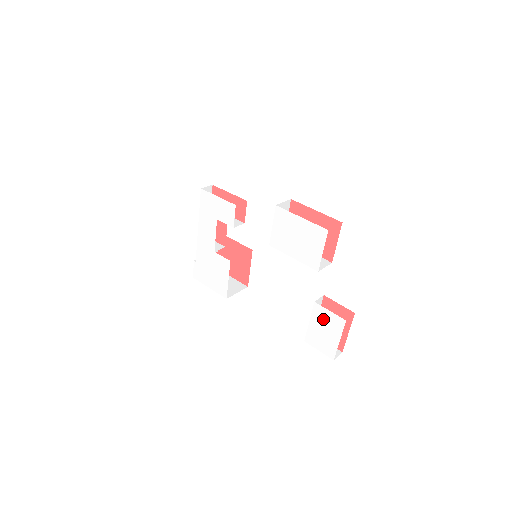
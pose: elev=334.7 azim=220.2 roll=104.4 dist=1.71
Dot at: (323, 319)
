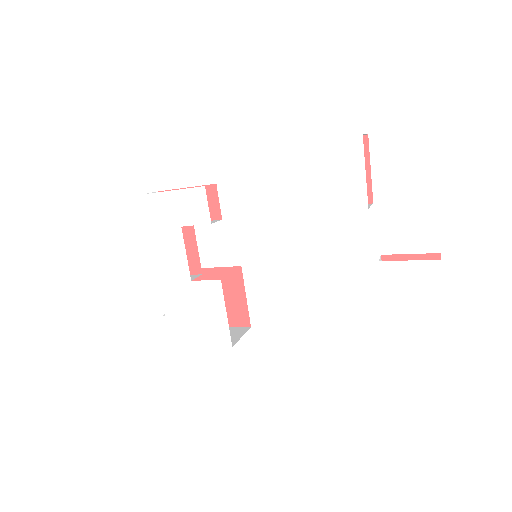
Dot at: (402, 281)
